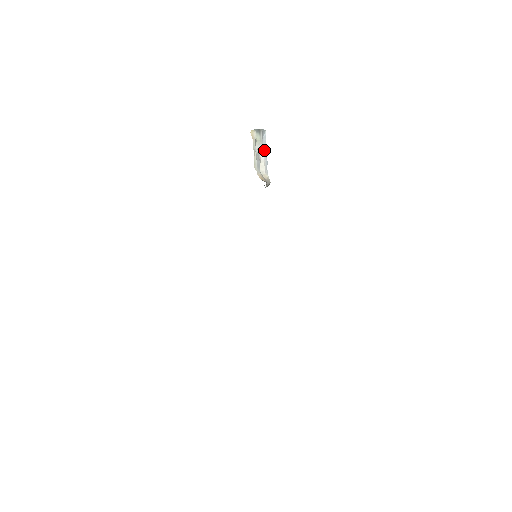
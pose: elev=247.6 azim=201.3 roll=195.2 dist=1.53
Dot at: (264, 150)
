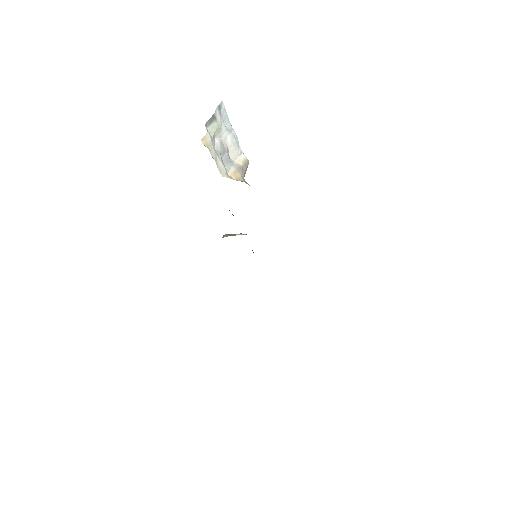
Dot at: (228, 128)
